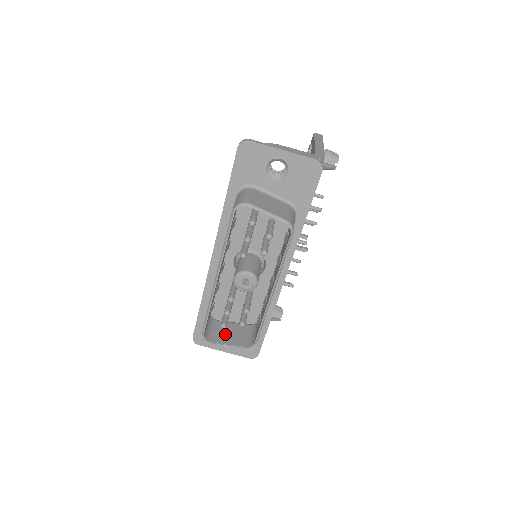
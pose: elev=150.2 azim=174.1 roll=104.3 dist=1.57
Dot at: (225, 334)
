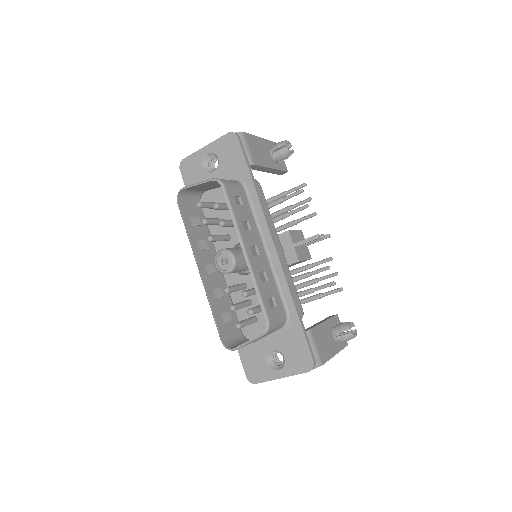
Dot at: occluded
